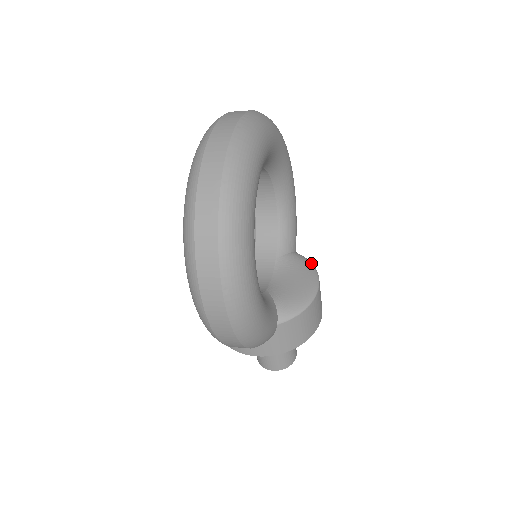
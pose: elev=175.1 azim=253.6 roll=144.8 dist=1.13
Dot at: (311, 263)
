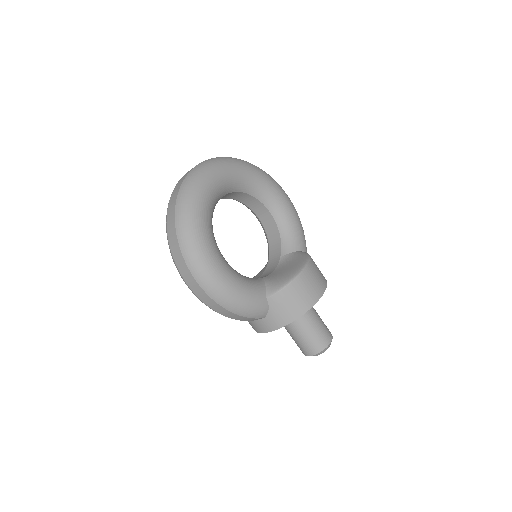
Dot at: (308, 255)
